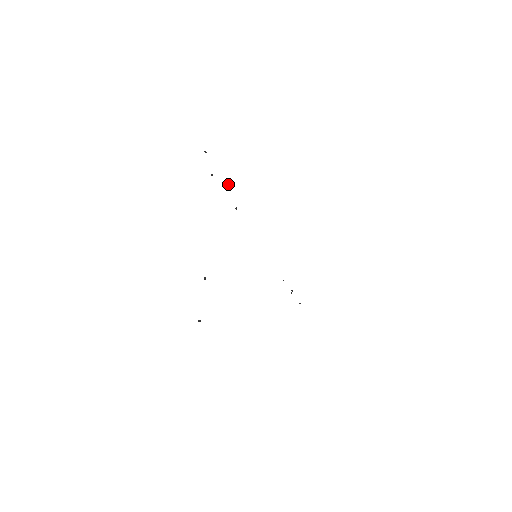
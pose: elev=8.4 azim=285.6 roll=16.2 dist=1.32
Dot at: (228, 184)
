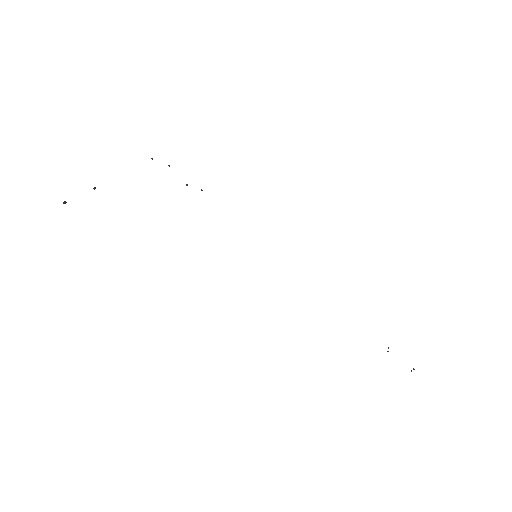
Dot at: (201, 190)
